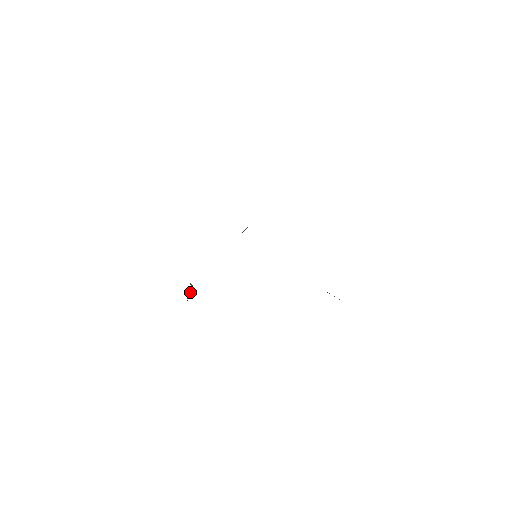
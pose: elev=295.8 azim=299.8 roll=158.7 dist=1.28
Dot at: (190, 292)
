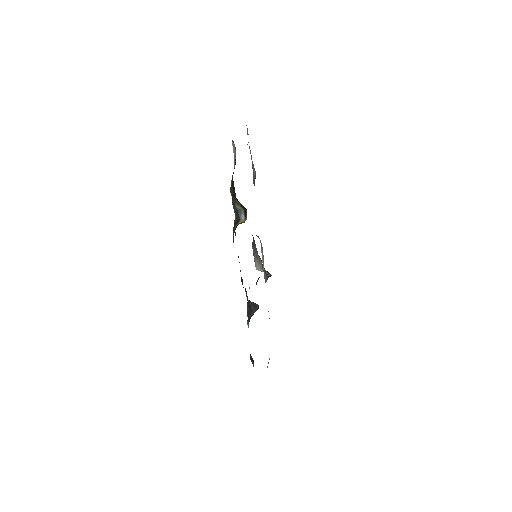
Dot at: occluded
